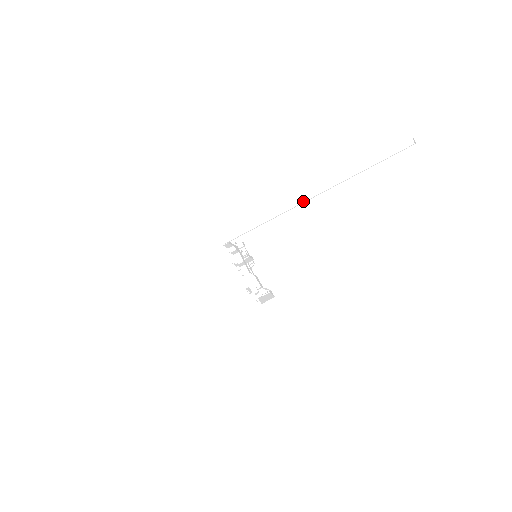
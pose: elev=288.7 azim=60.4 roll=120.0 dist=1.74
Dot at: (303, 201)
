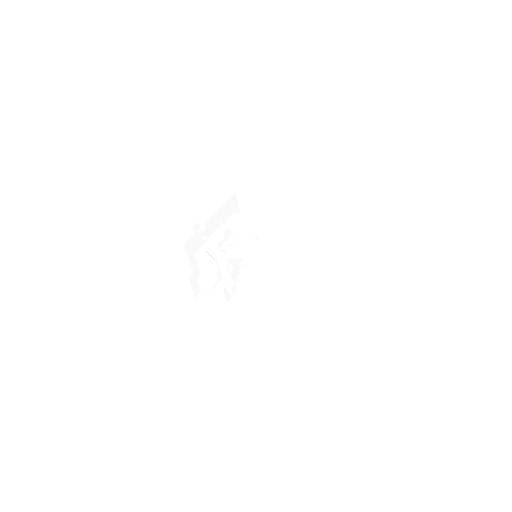
Dot at: (381, 265)
